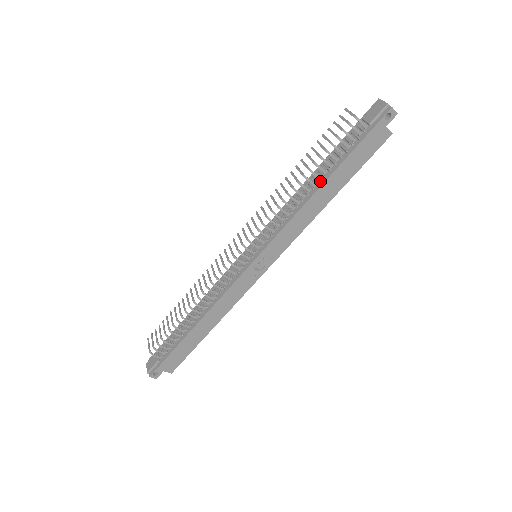
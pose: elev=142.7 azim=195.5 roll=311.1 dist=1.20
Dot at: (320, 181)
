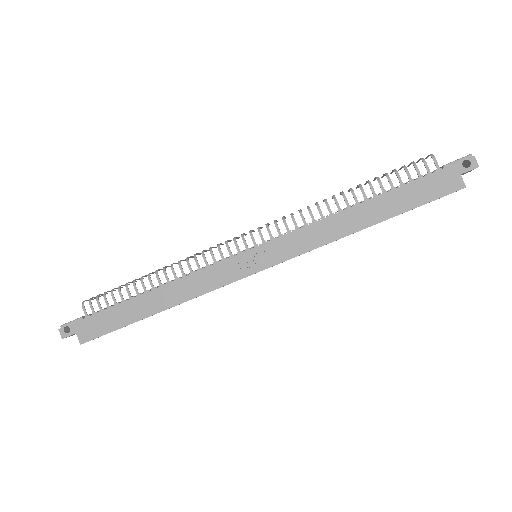
Dot at: (365, 201)
